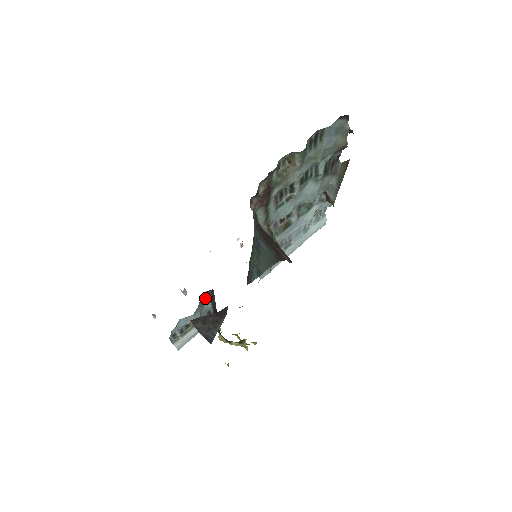
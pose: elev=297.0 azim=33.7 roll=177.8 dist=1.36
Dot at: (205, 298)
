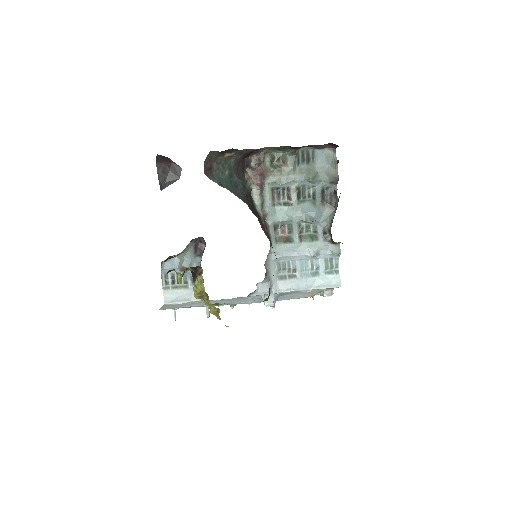
Dot at: (199, 251)
